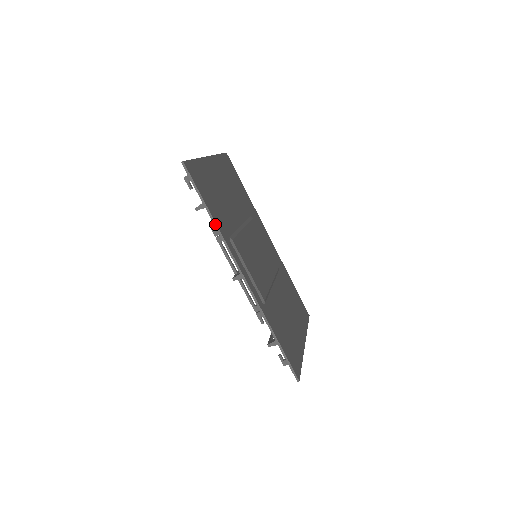
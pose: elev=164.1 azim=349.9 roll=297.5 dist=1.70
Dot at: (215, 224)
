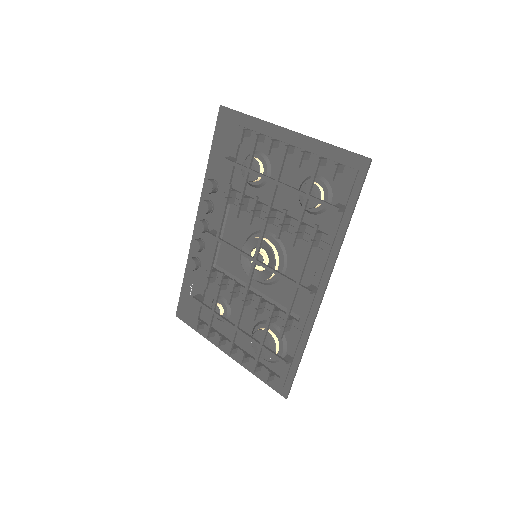
Dot at: (345, 234)
